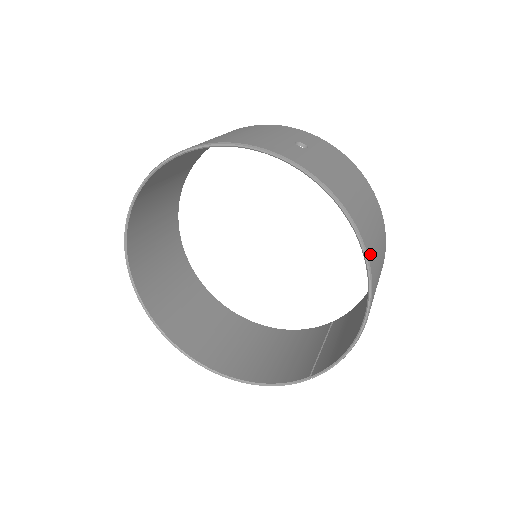
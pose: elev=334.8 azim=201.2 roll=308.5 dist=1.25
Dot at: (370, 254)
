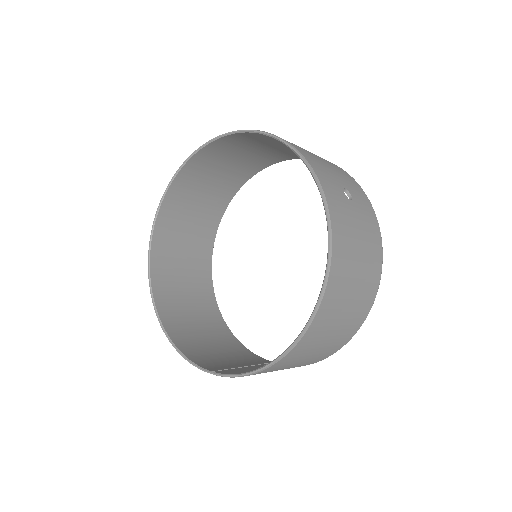
Dot at: (325, 307)
